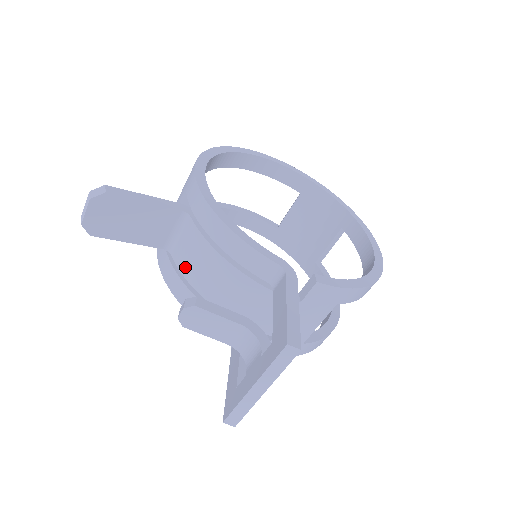
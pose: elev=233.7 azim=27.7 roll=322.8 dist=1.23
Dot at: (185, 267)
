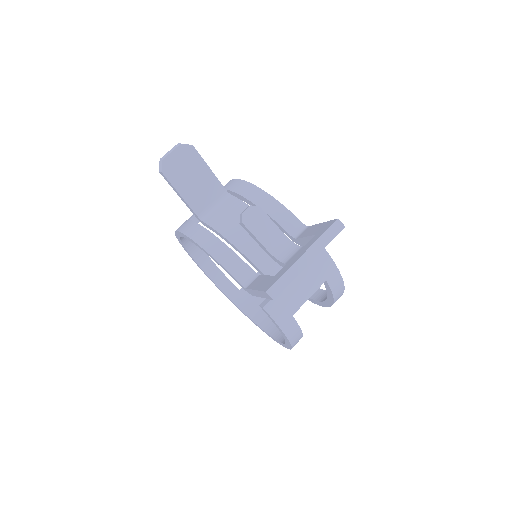
Dot at: (220, 224)
